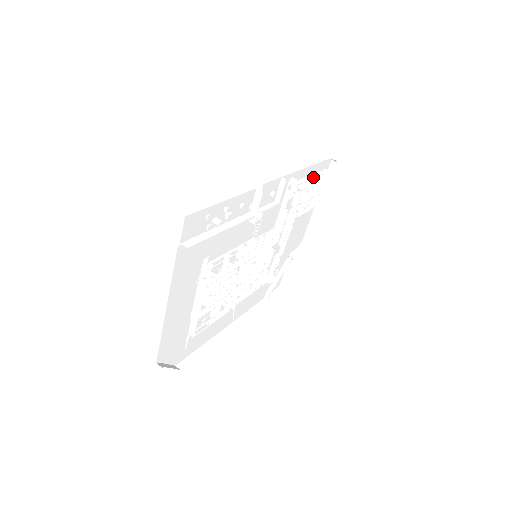
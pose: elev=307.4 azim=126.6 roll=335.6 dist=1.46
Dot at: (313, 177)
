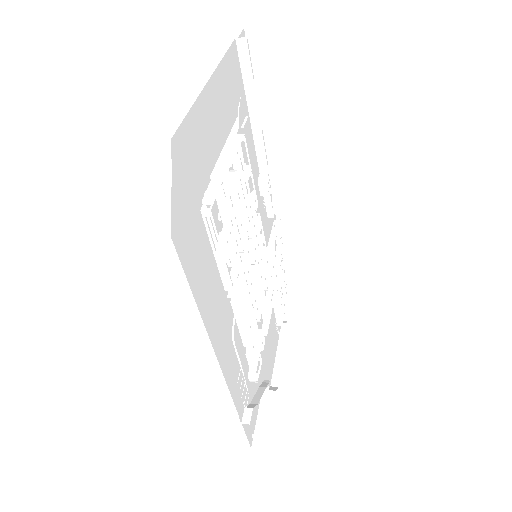
Dot at: occluded
